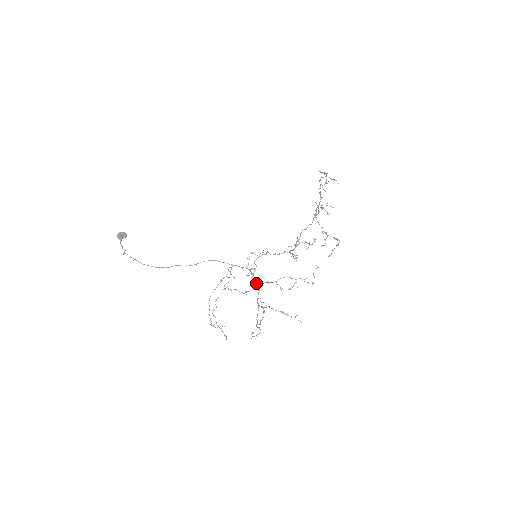
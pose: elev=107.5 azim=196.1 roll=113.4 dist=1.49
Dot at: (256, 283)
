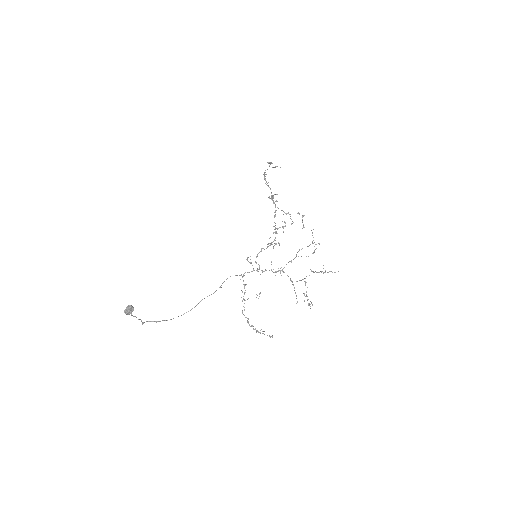
Dot at: (279, 270)
